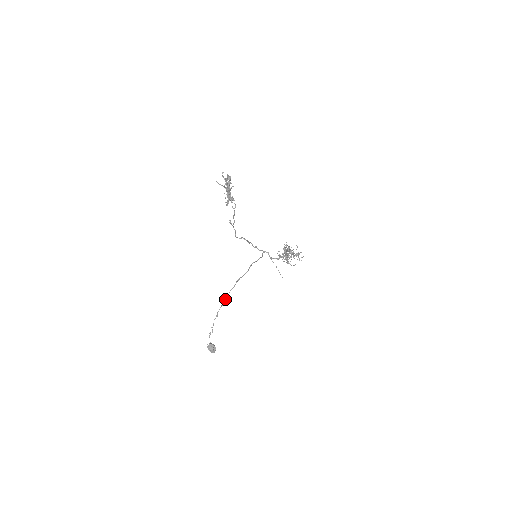
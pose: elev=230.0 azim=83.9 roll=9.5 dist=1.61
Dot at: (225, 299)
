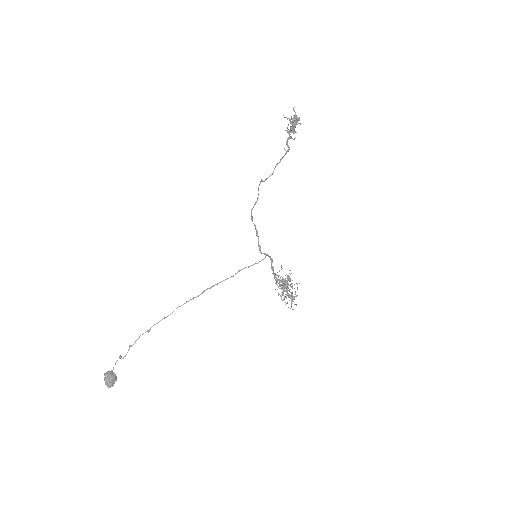
Dot at: occluded
